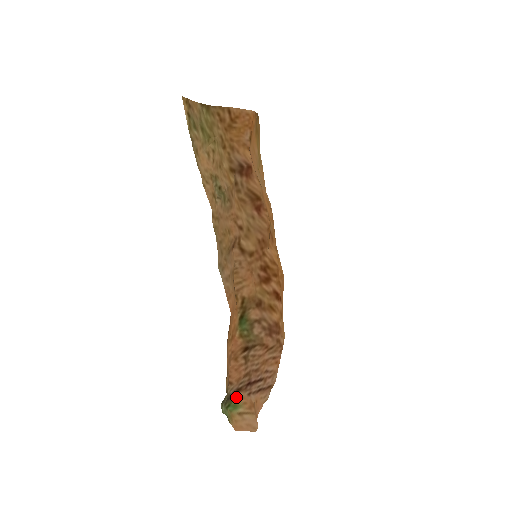
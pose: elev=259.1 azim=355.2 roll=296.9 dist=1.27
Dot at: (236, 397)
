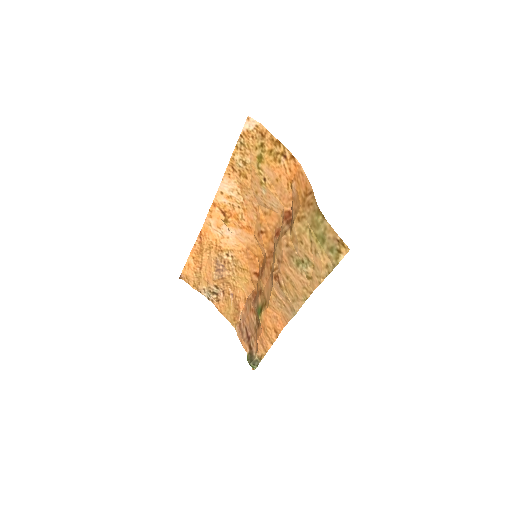
Dot at: (247, 351)
